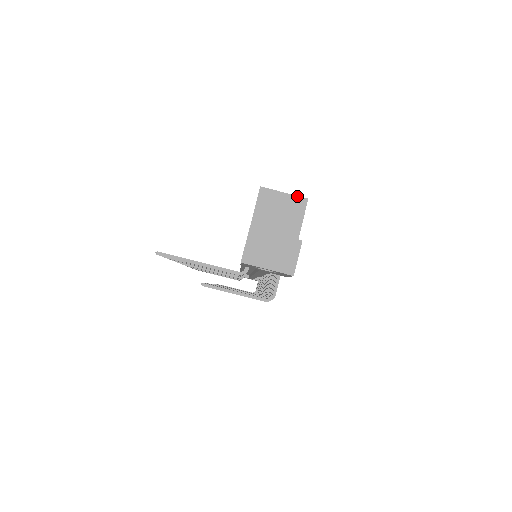
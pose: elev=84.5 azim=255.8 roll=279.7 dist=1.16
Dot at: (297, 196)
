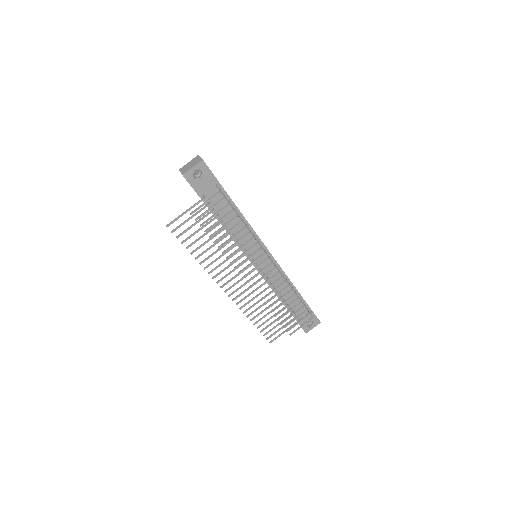
Dot at: occluded
